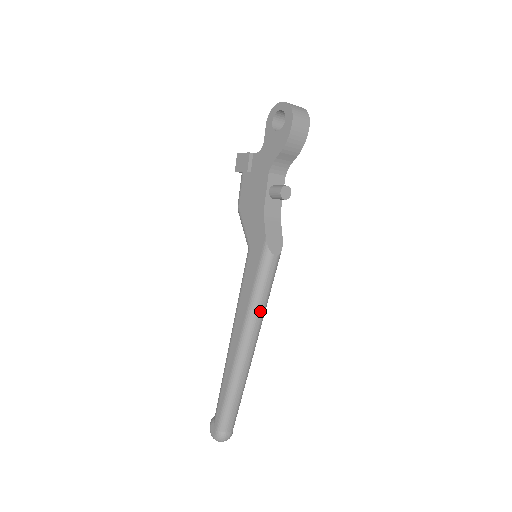
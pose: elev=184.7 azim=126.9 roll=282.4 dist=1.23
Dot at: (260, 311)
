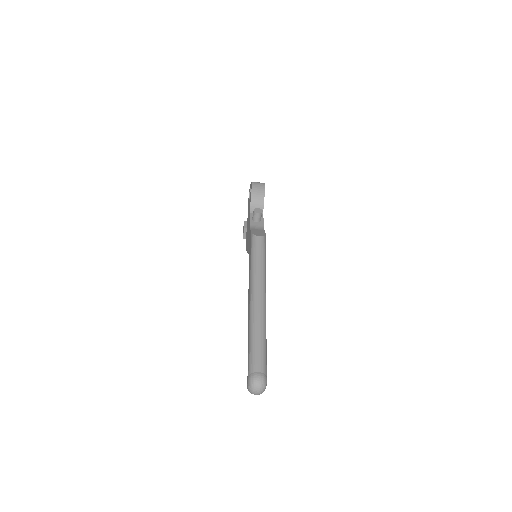
Dot at: (258, 270)
